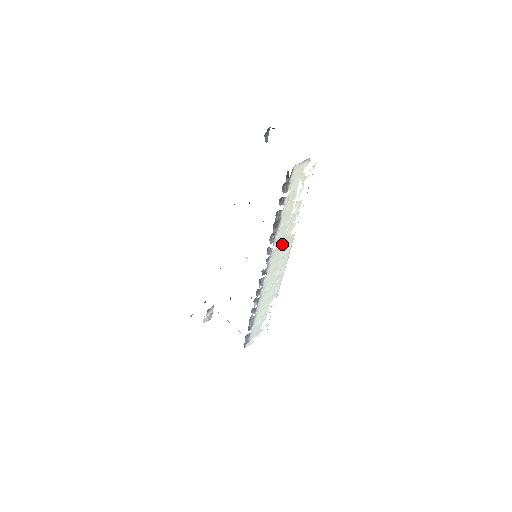
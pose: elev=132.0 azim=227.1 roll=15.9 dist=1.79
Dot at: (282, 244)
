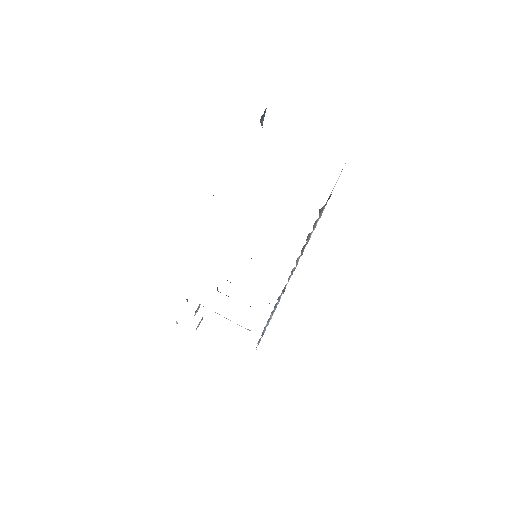
Dot at: occluded
